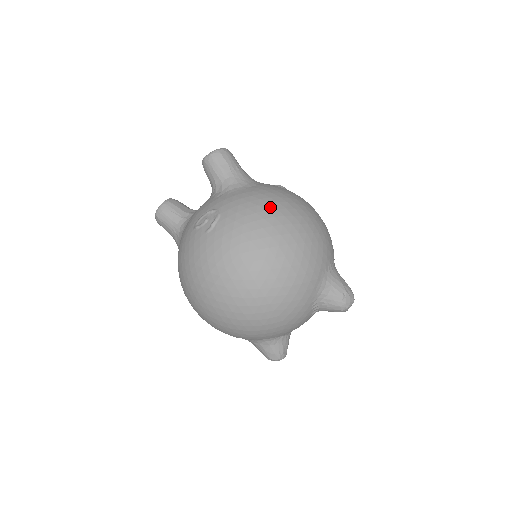
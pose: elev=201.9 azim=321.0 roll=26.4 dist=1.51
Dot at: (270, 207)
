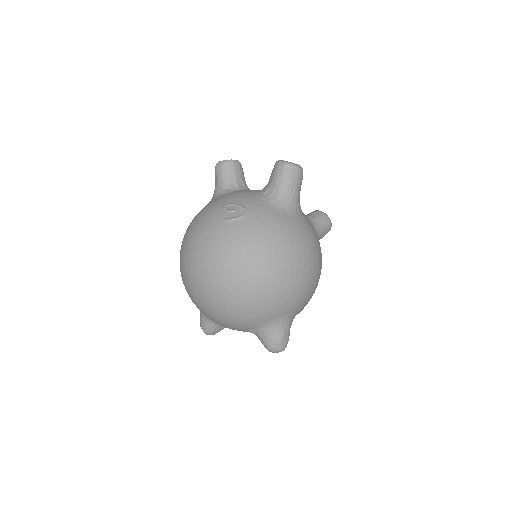
Dot at: (280, 245)
